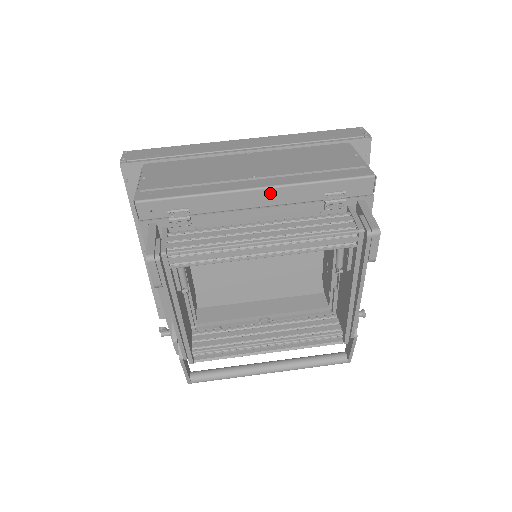
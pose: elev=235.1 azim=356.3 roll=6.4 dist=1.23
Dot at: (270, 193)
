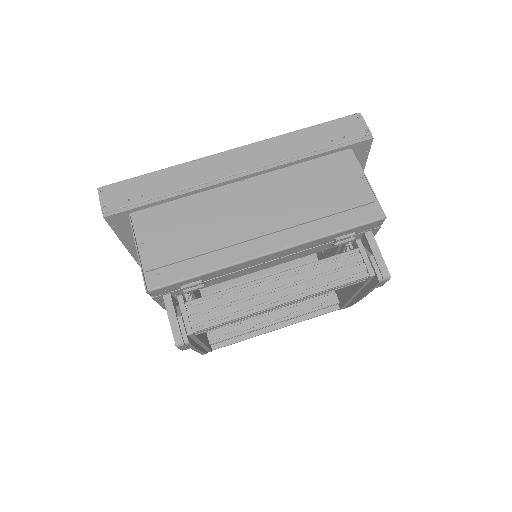
Dot at: (282, 252)
